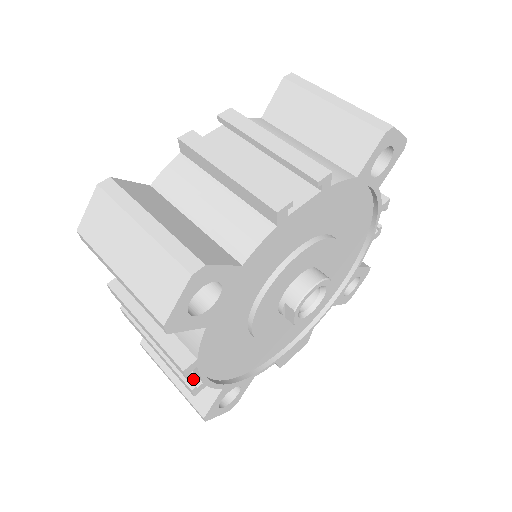
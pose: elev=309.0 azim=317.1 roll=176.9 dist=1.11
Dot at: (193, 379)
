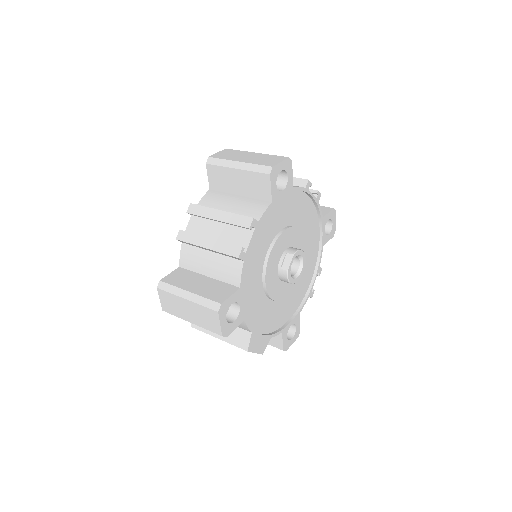
Dot at: occluded
